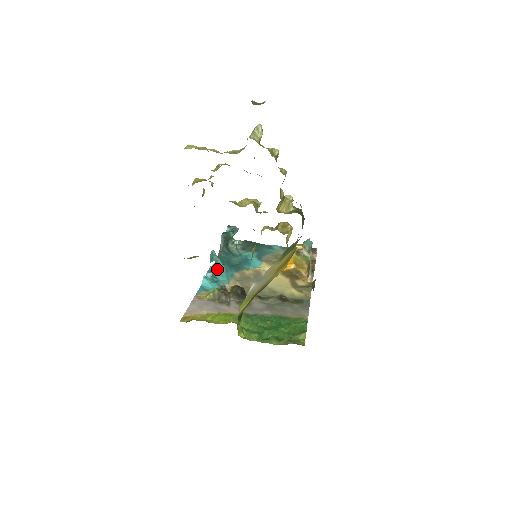
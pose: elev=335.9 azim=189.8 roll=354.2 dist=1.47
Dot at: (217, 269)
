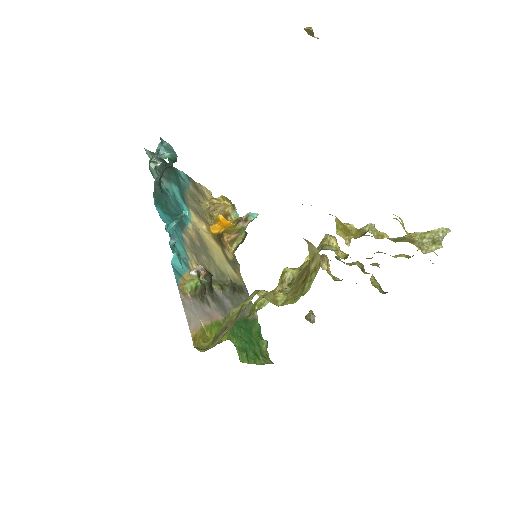
Dot at: (171, 228)
